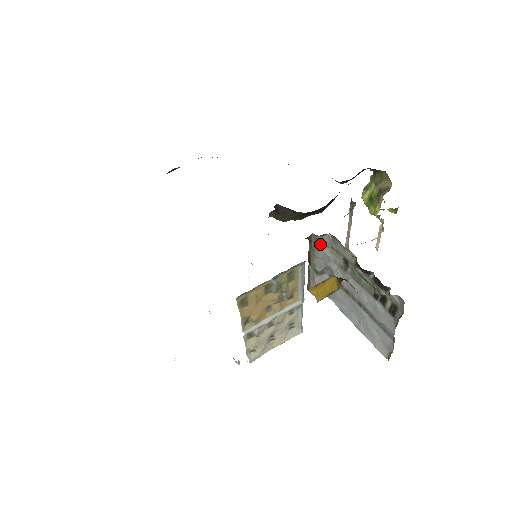
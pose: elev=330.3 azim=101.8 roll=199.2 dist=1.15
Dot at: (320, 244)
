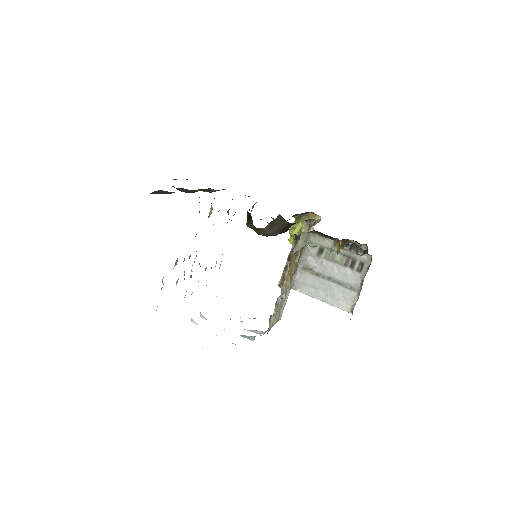
Dot at: (306, 240)
